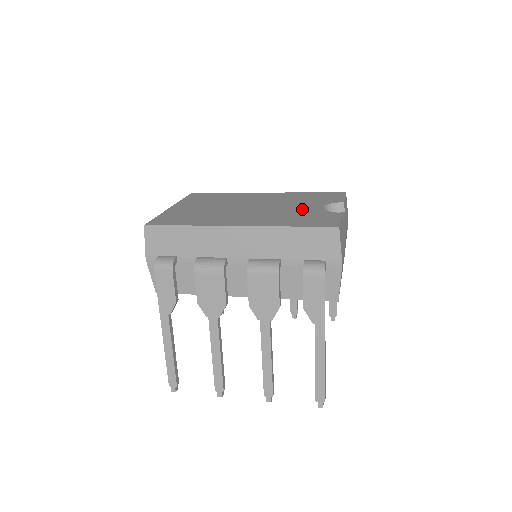
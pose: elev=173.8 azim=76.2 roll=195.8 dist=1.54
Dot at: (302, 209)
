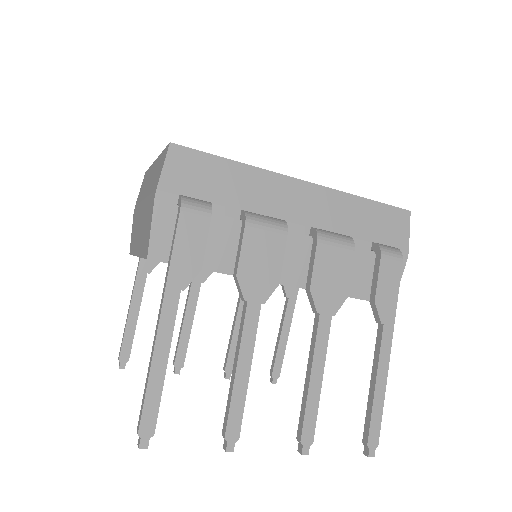
Dot at: occluded
